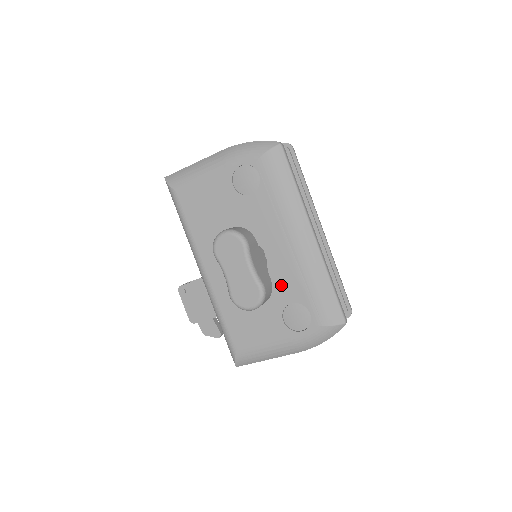
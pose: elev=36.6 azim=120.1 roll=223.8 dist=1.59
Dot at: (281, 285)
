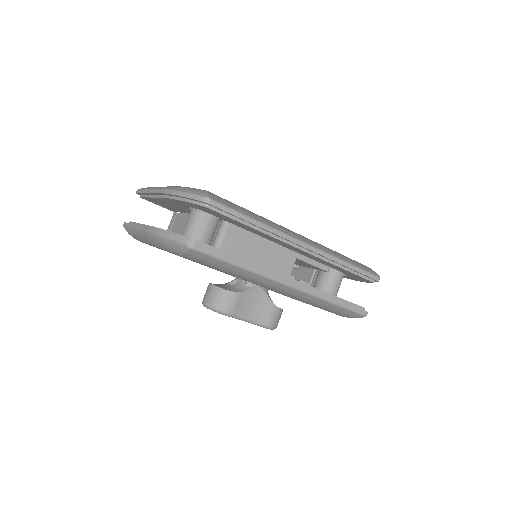
Dot at: occluded
